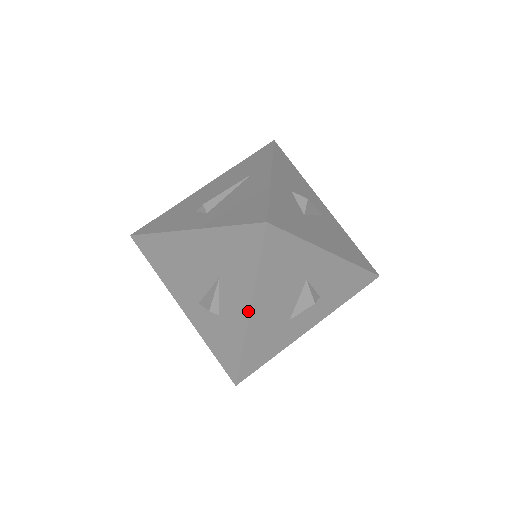
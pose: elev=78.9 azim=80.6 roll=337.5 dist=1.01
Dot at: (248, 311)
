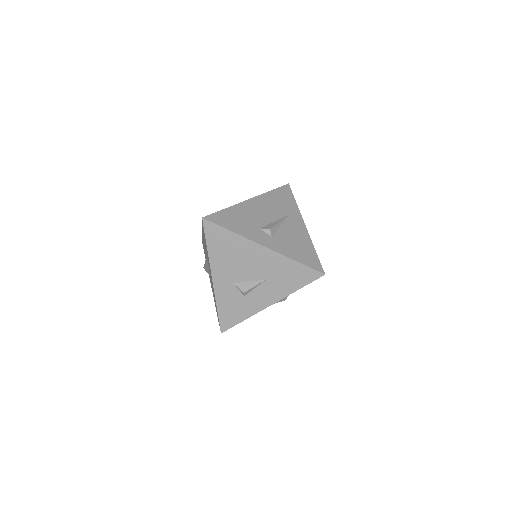
Dot at: (272, 304)
